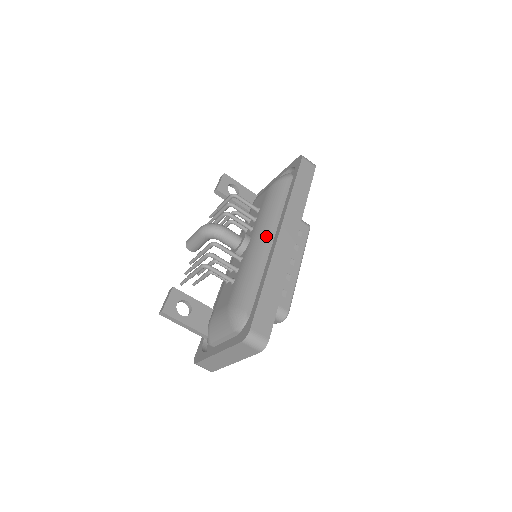
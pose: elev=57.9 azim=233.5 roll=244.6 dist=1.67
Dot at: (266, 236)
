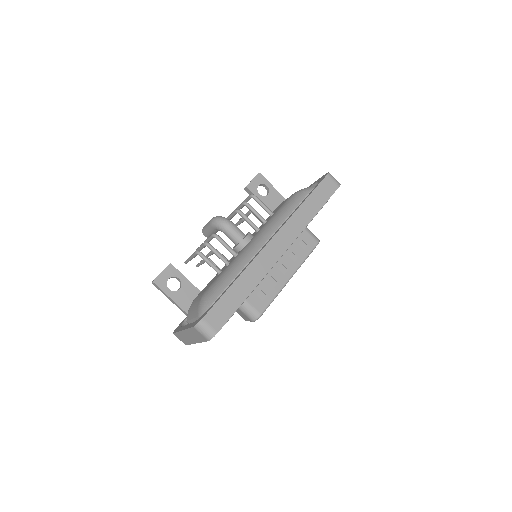
Dot at: (262, 241)
